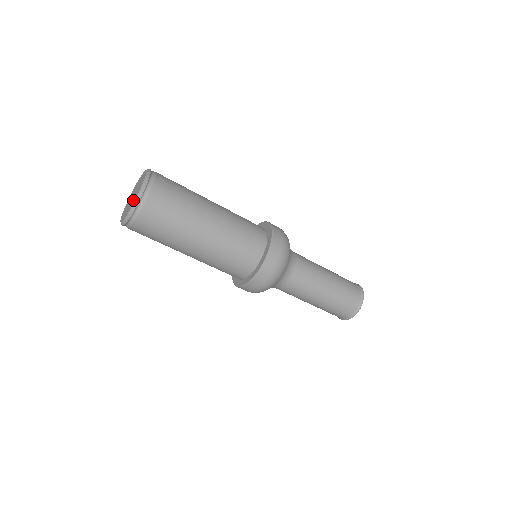
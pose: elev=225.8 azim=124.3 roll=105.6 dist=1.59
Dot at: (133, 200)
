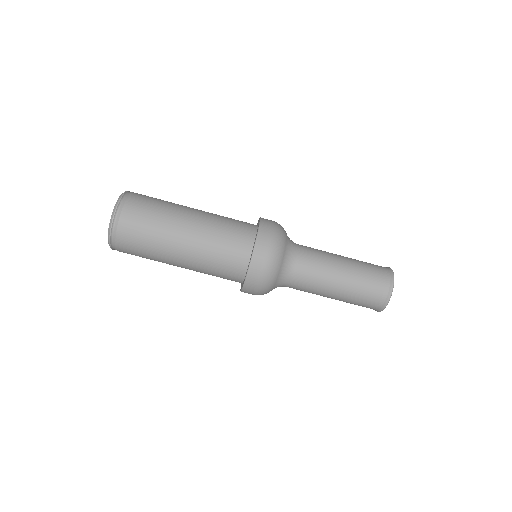
Dot at: occluded
